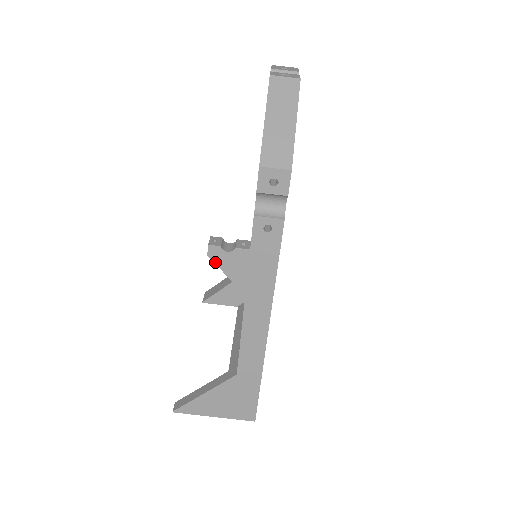
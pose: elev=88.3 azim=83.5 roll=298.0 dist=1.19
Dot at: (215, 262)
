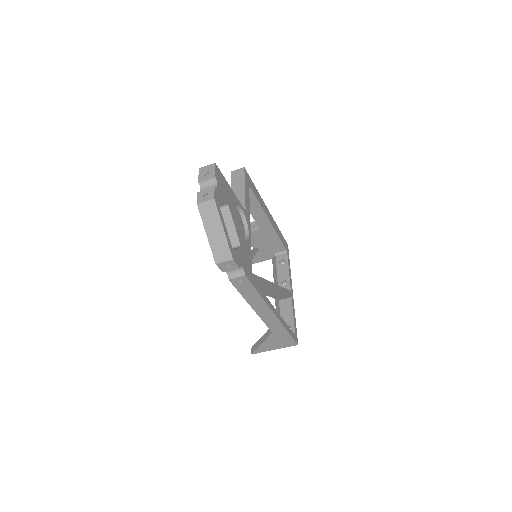
Dot at: occluded
